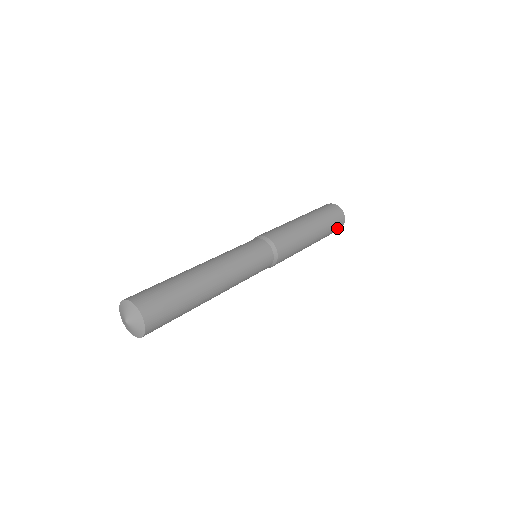
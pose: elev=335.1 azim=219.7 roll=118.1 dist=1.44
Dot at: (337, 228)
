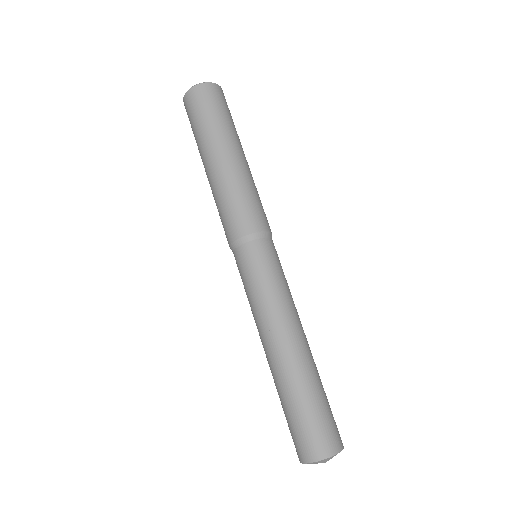
Dot at: occluded
